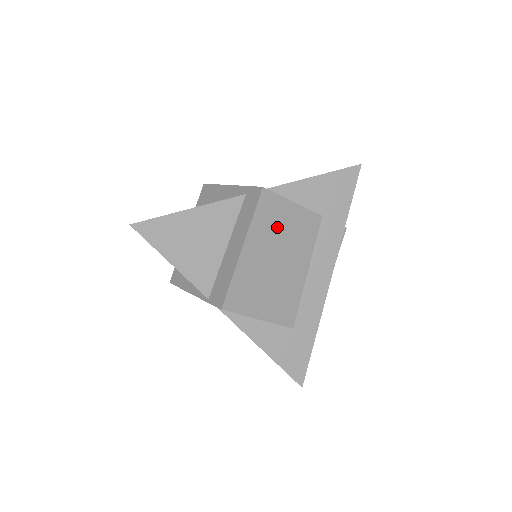
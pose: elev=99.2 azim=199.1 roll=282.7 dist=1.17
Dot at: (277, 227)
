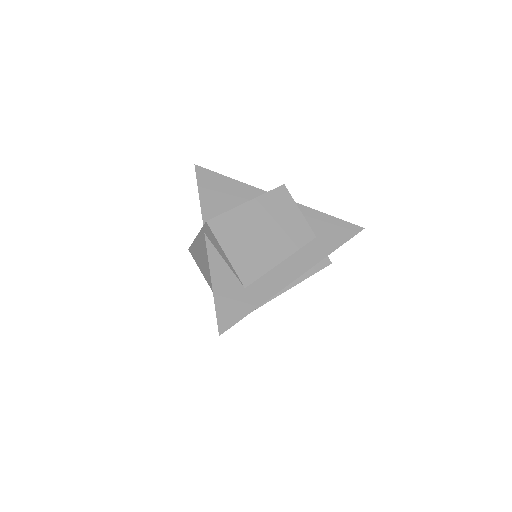
Dot at: (279, 213)
